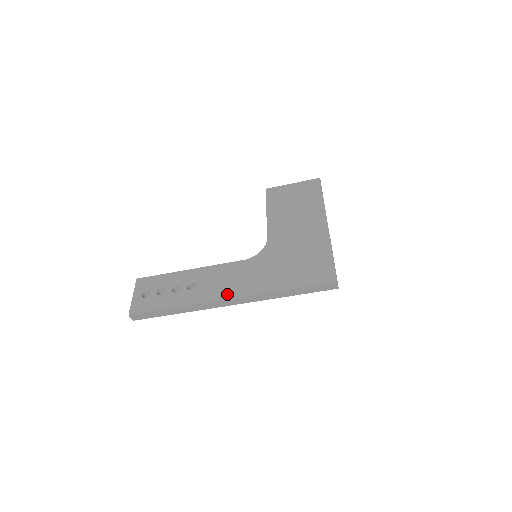
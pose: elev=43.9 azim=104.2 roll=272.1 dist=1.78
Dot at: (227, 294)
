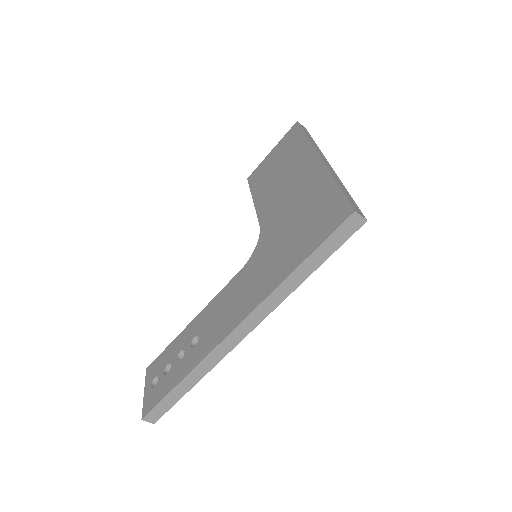
Dot at: (231, 324)
